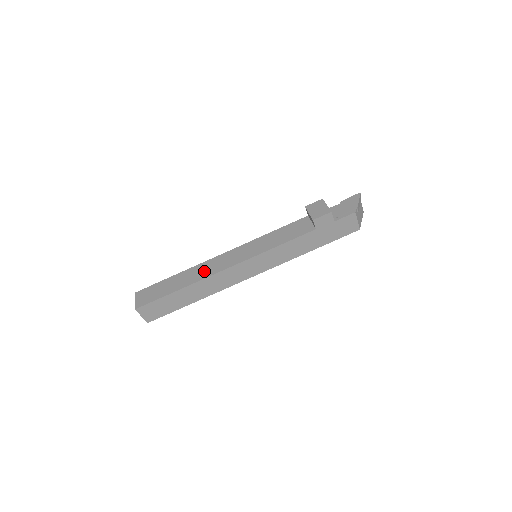
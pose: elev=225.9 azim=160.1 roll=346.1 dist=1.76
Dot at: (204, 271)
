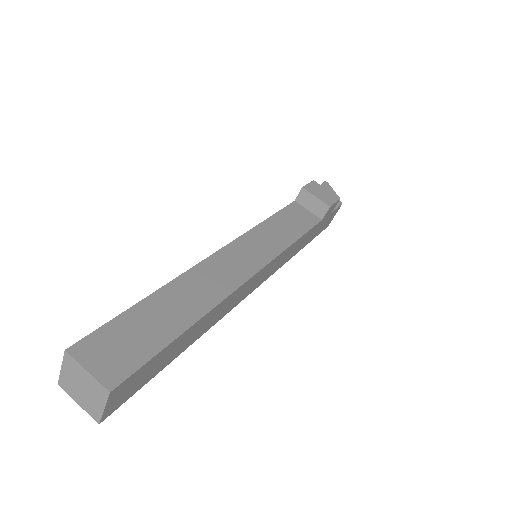
Dot at: (213, 283)
